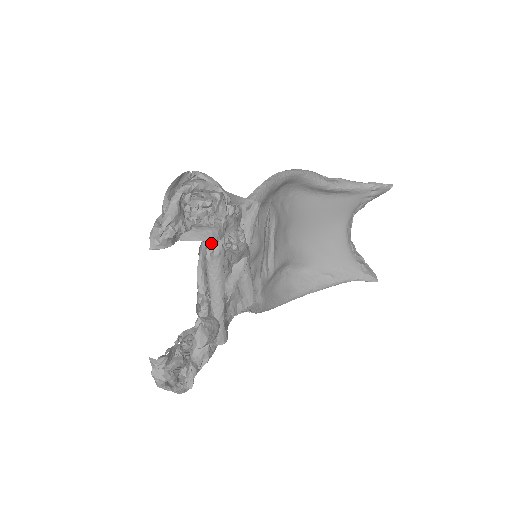
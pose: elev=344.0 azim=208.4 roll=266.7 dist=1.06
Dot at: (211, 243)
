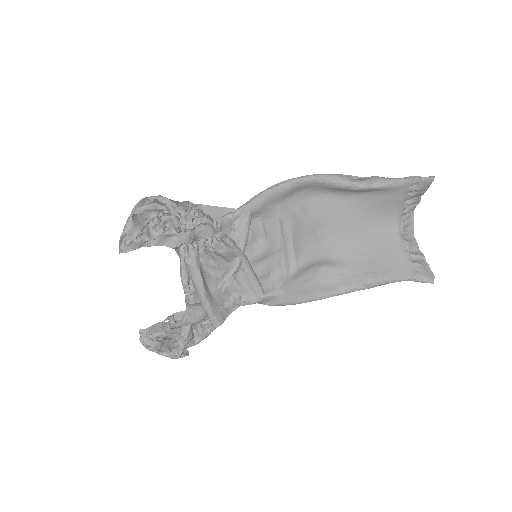
Dot at: (186, 247)
